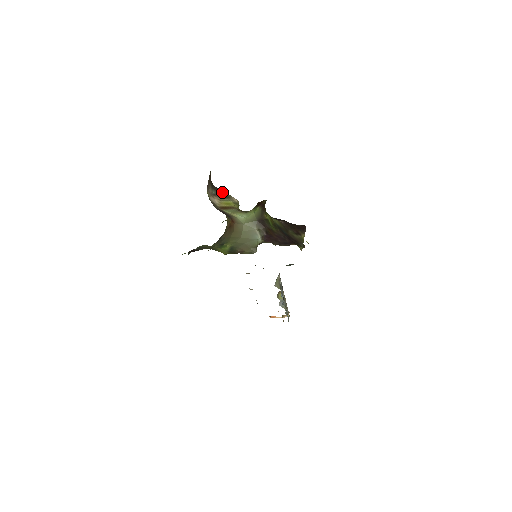
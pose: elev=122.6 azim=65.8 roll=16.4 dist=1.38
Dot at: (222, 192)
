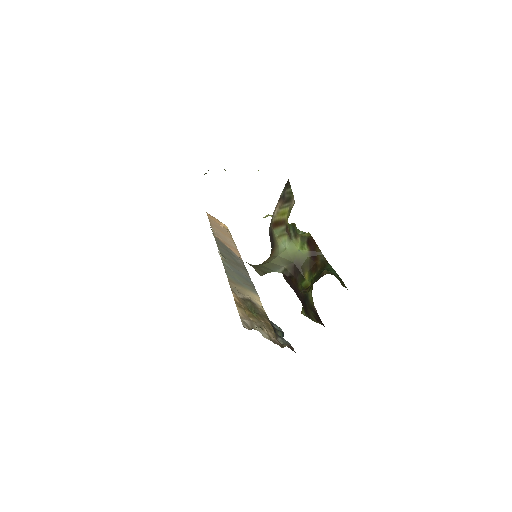
Dot at: (289, 188)
